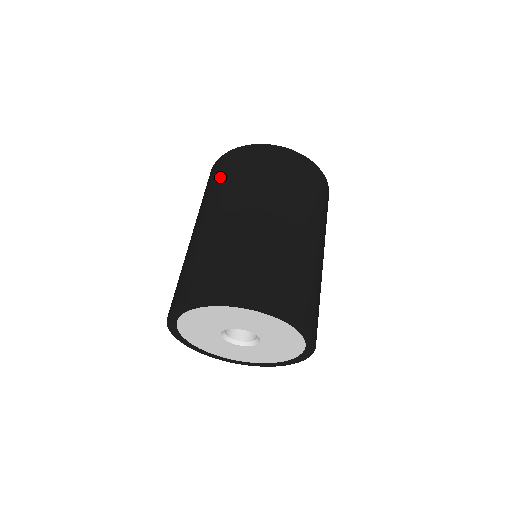
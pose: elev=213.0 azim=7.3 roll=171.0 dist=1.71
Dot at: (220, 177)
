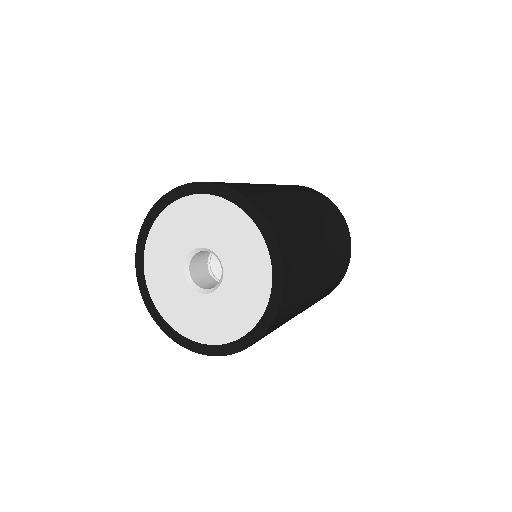
Dot at: occluded
